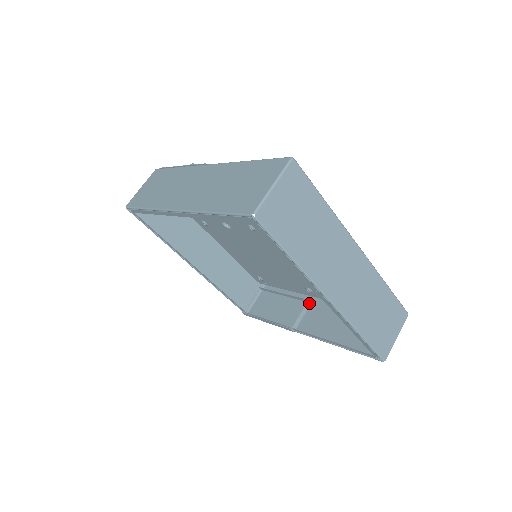
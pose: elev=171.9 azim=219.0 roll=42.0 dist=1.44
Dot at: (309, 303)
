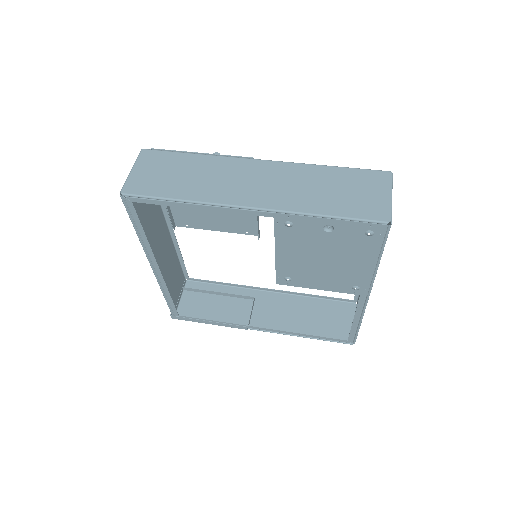
Dot at: (254, 300)
